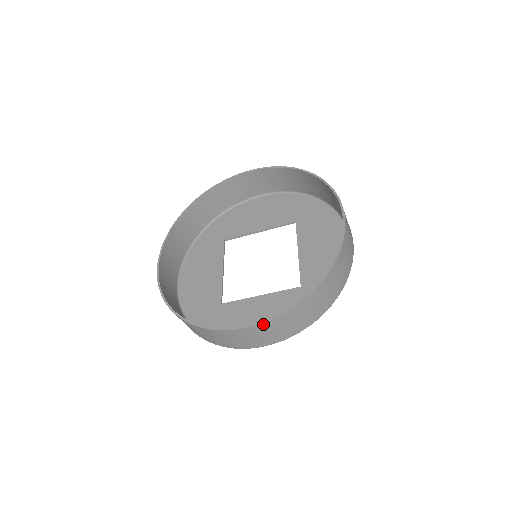
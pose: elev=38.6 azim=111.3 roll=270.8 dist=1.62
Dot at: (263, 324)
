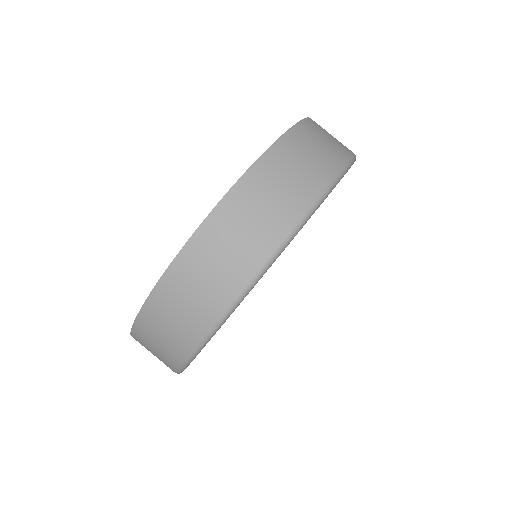
Dot at: (219, 208)
